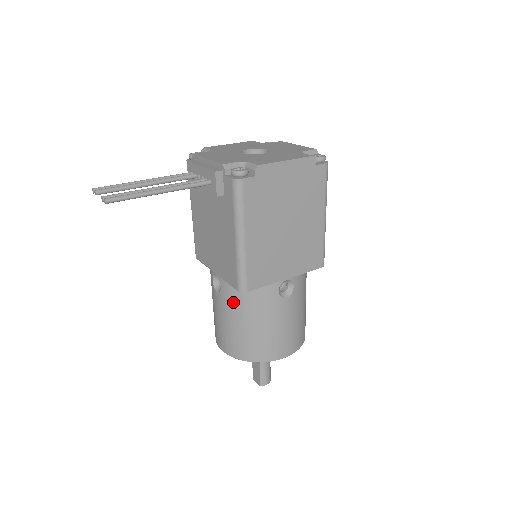
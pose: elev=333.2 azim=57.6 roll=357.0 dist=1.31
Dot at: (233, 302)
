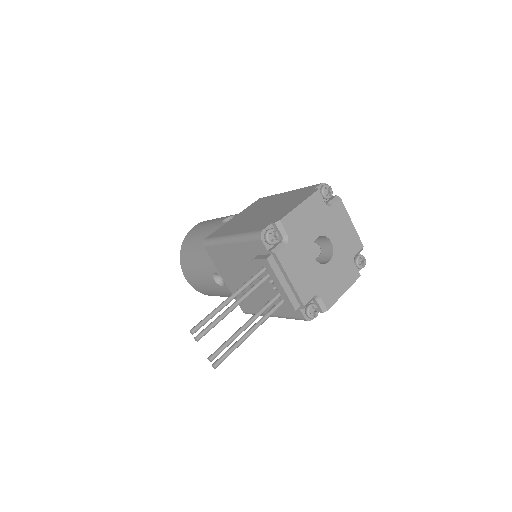
Dot at: (227, 294)
